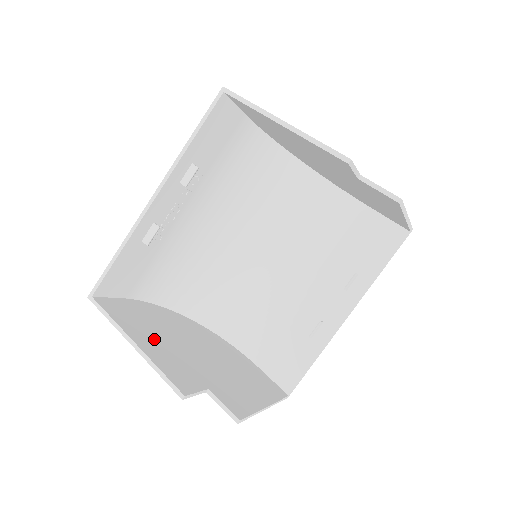
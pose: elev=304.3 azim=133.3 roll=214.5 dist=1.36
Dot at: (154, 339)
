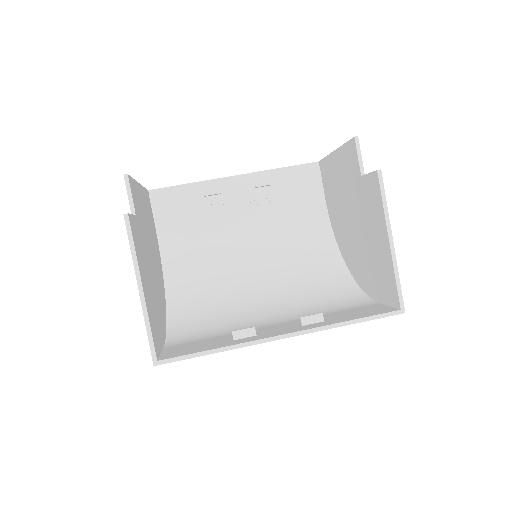
Dot at: (145, 211)
